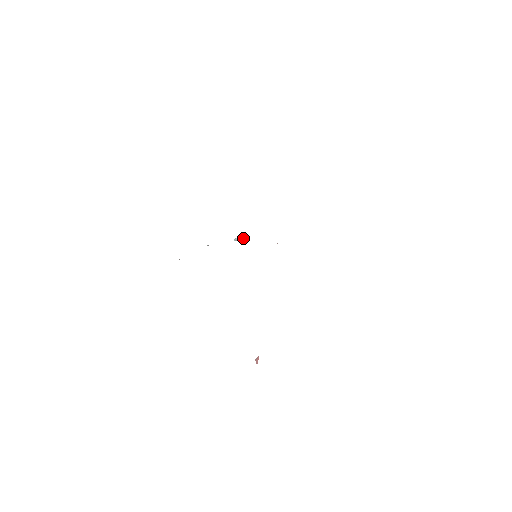
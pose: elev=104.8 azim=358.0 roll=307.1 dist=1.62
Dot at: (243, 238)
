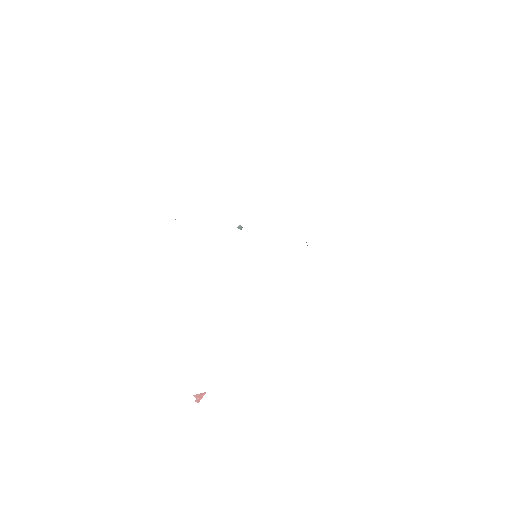
Dot at: occluded
